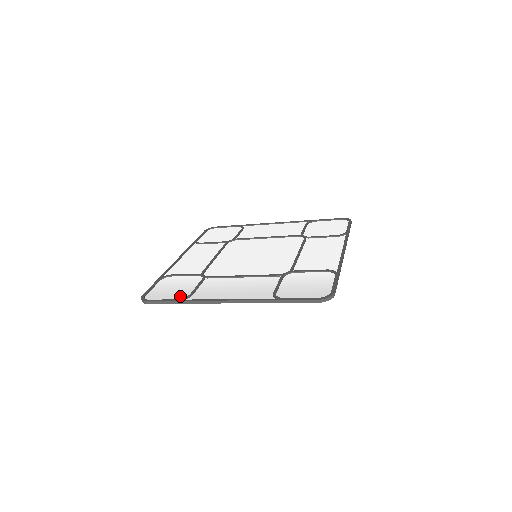
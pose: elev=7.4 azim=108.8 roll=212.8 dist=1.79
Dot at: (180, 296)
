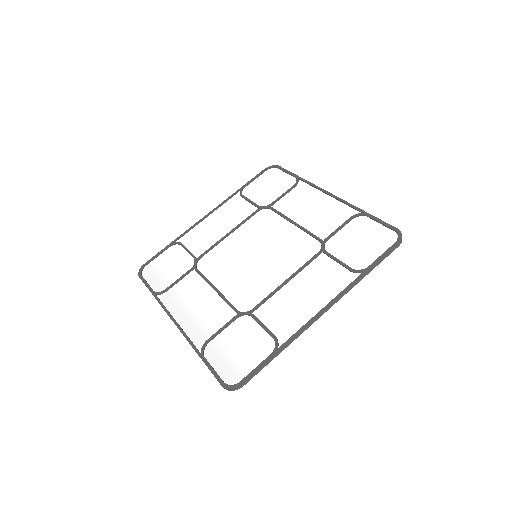
Dot at: (160, 286)
